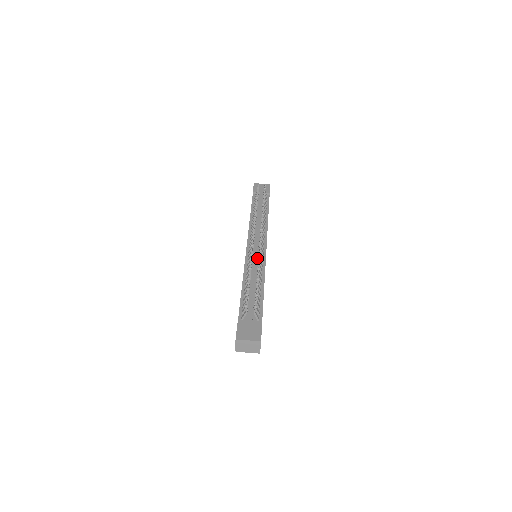
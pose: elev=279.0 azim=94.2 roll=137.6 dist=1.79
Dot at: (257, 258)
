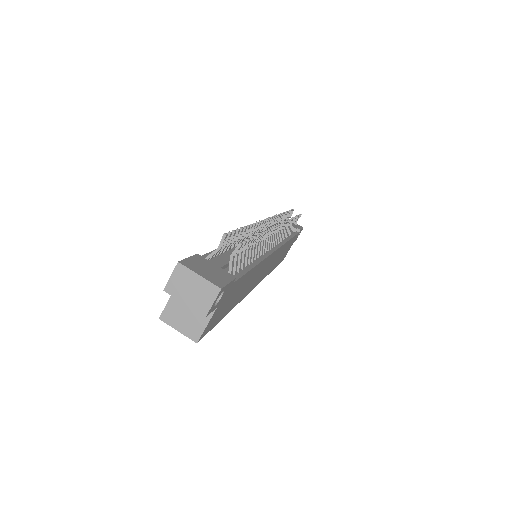
Dot at: occluded
